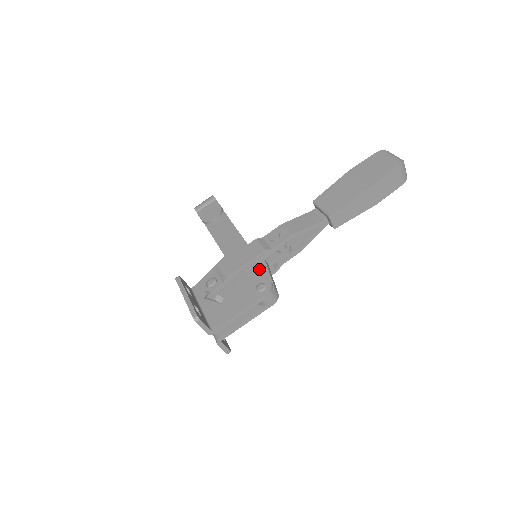
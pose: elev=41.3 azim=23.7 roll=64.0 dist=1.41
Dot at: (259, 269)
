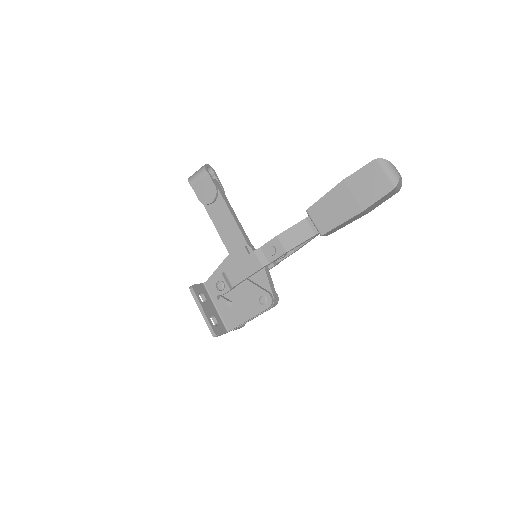
Dot at: (260, 276)
